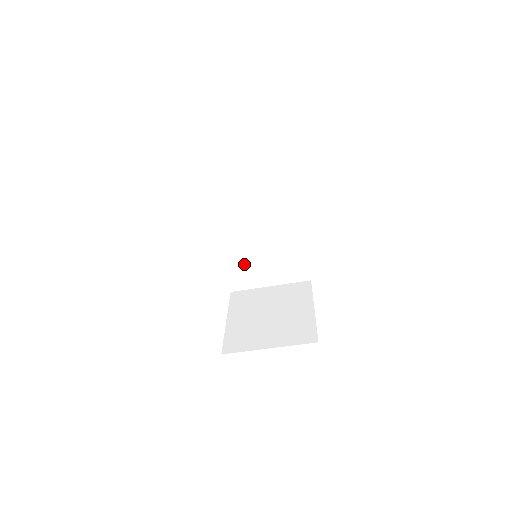
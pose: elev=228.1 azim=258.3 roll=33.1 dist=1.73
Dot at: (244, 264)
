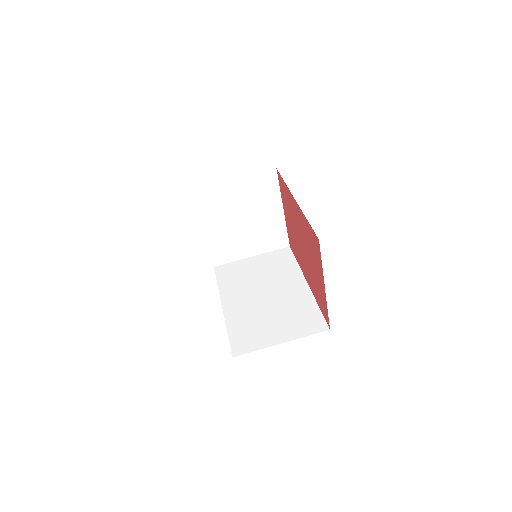
Dot at: (250, 325)
